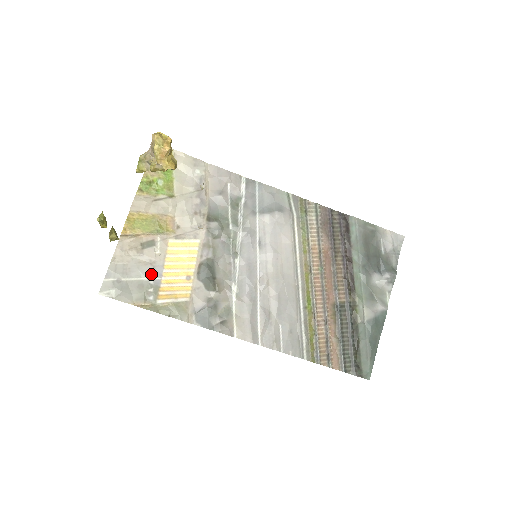
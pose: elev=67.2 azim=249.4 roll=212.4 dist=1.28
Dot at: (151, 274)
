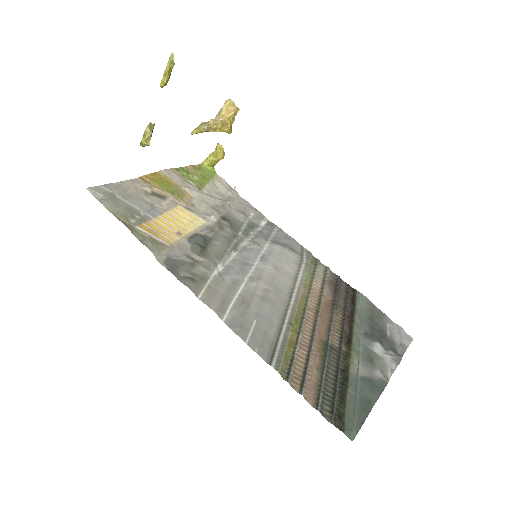
Dot at: (146, 210)
